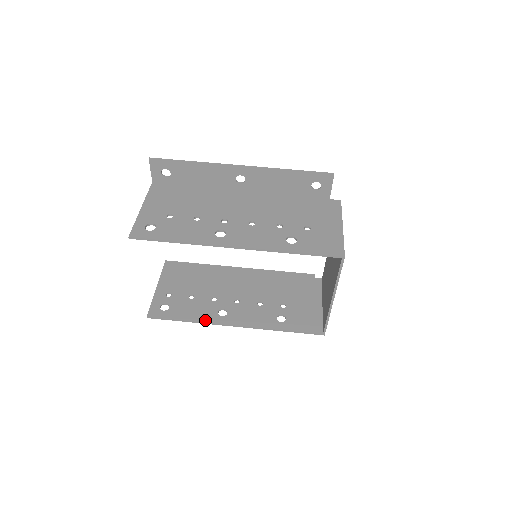
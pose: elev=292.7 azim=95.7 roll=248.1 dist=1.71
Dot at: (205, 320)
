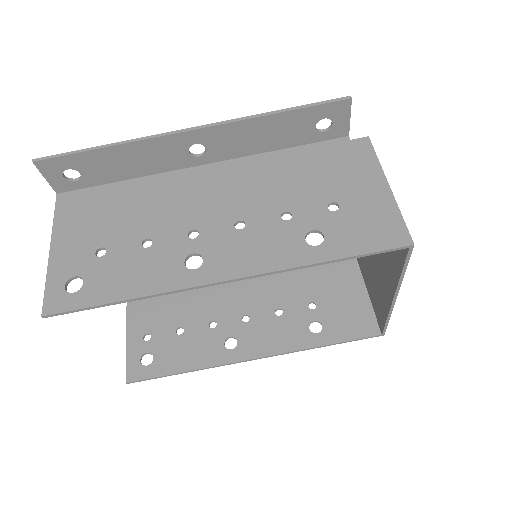
Dot at: (210, 363)
